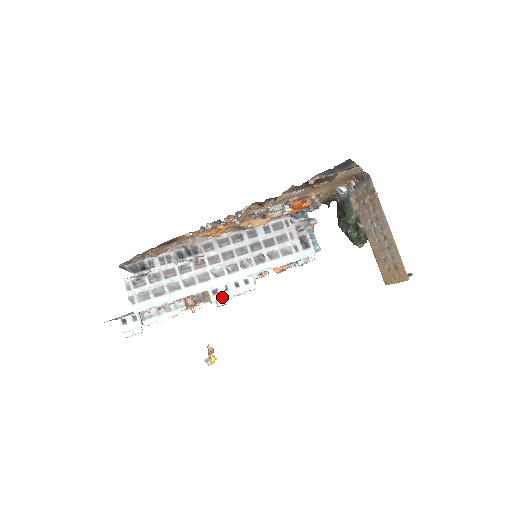
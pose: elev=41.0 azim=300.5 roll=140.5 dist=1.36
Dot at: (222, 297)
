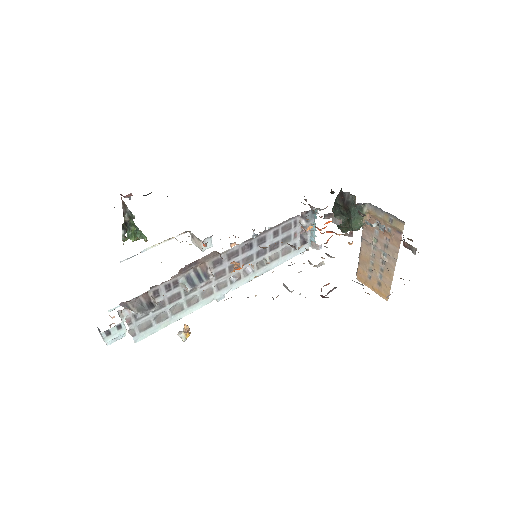
Dot at: occluded
